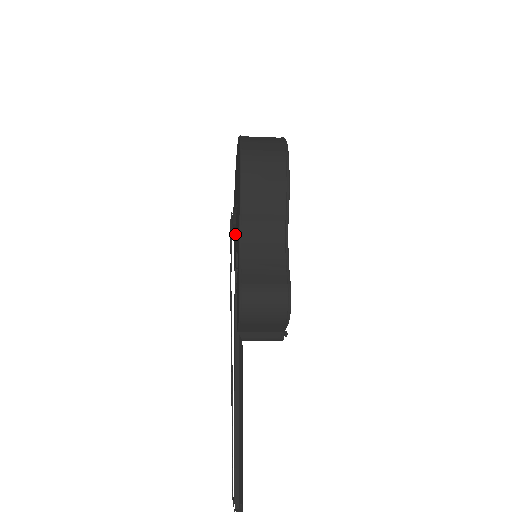
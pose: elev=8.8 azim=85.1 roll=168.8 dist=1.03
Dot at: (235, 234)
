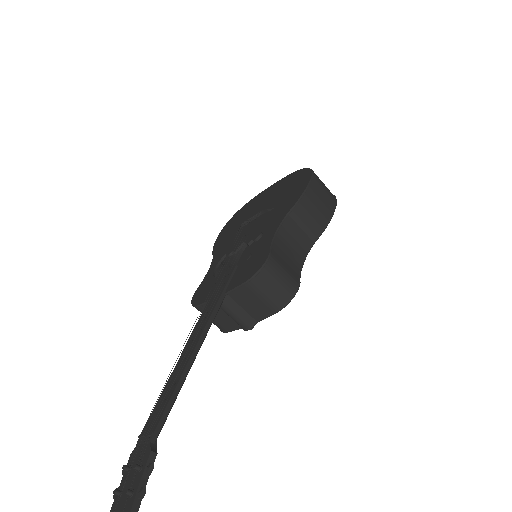
Dot at: (237, 233)
